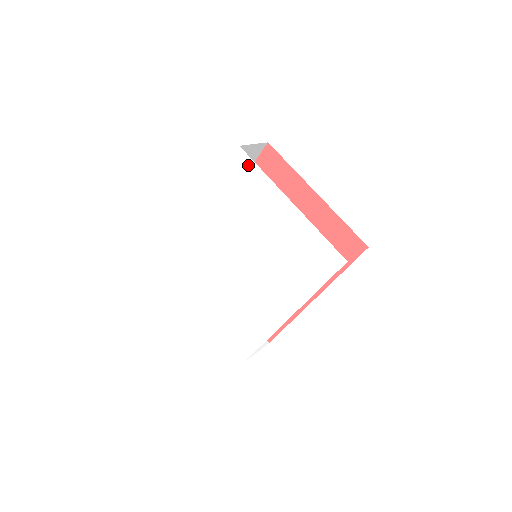
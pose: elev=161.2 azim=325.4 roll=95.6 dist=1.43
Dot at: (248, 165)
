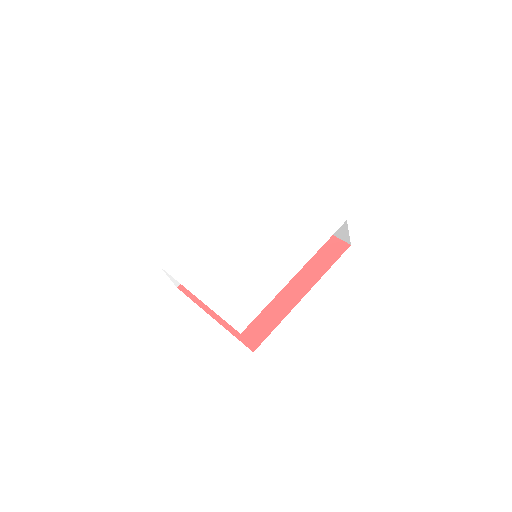
Dot at: (264, 183)
